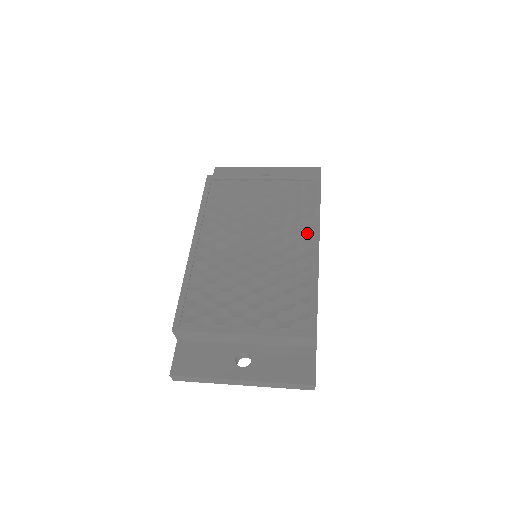
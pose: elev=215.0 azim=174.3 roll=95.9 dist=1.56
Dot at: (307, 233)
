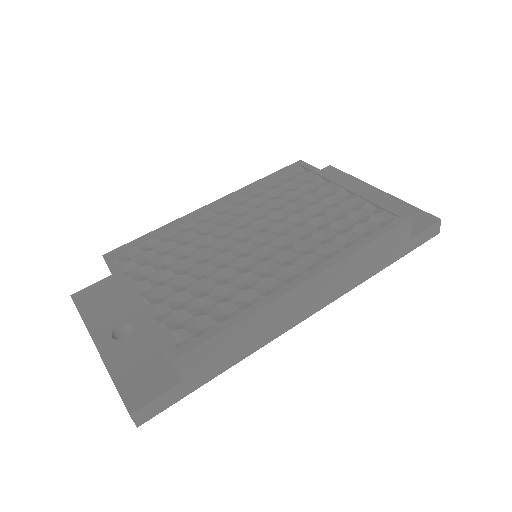
Dot at: (316, 260)
